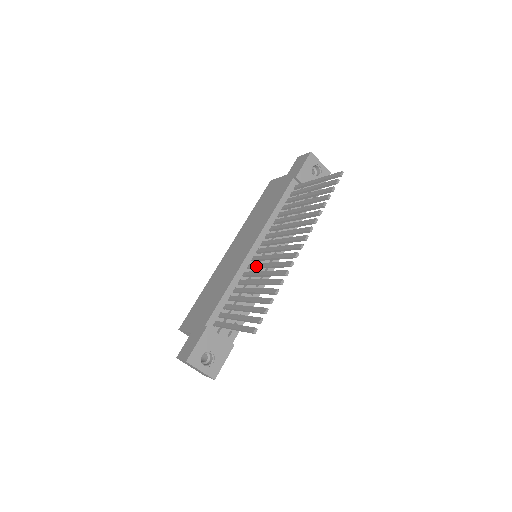
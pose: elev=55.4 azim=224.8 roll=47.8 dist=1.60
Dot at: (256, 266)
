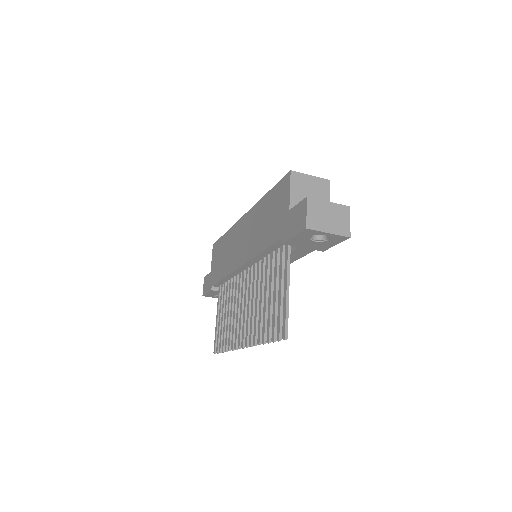
Dot at: (238, 290)
